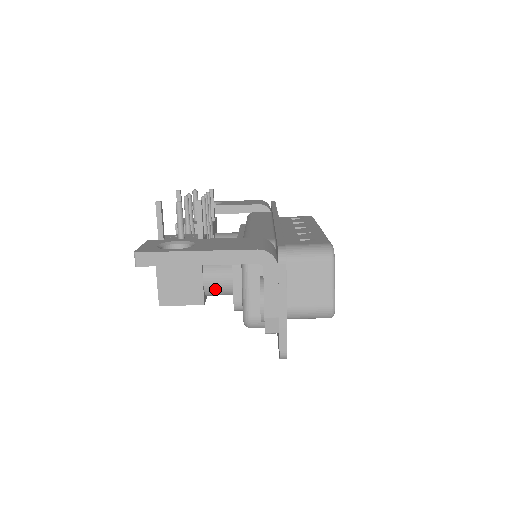
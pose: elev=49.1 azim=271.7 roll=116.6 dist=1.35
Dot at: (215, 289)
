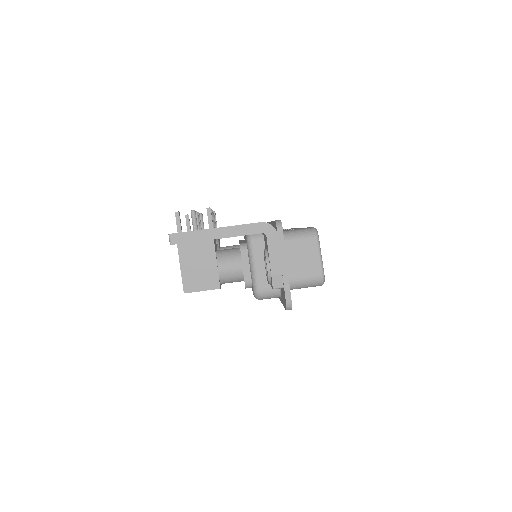
Dot at: (228, 275)
